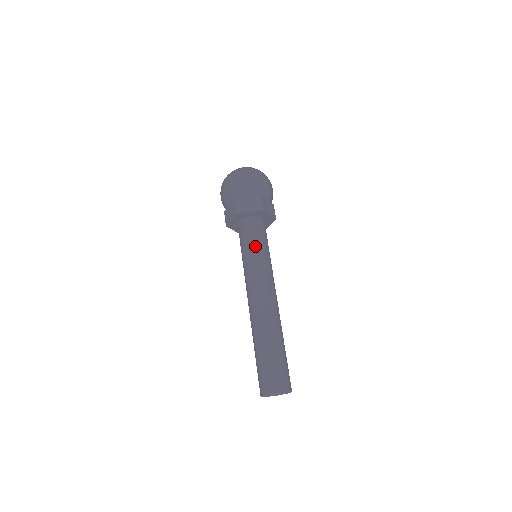
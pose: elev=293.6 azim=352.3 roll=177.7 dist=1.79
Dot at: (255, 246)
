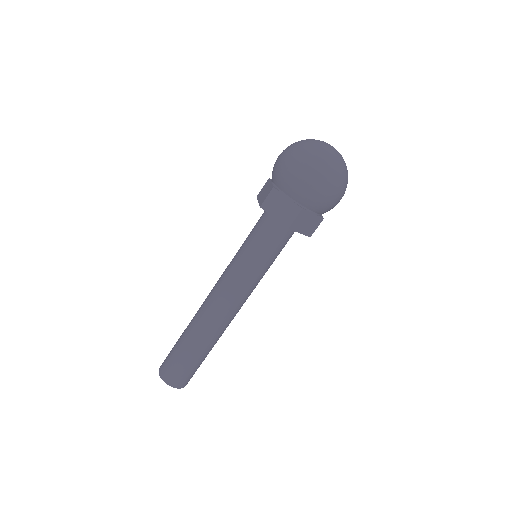
Dot at: (269, 262)
